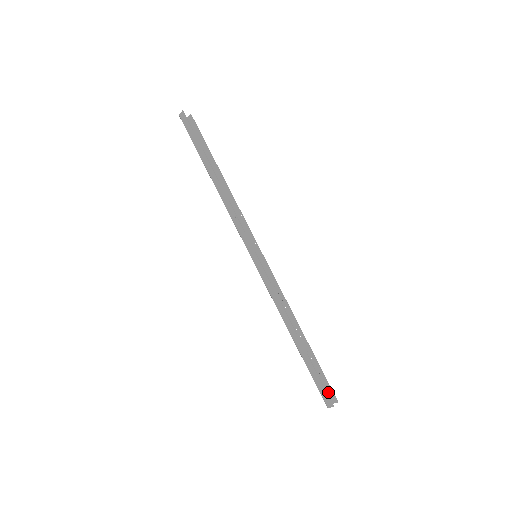
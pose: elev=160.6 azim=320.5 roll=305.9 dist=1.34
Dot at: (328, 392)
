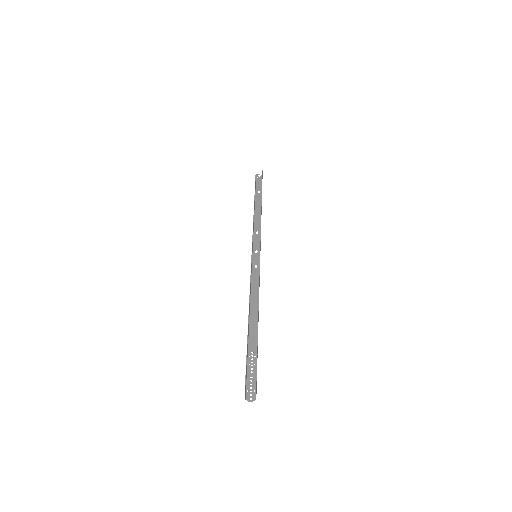
Dot at: (256, 384)
